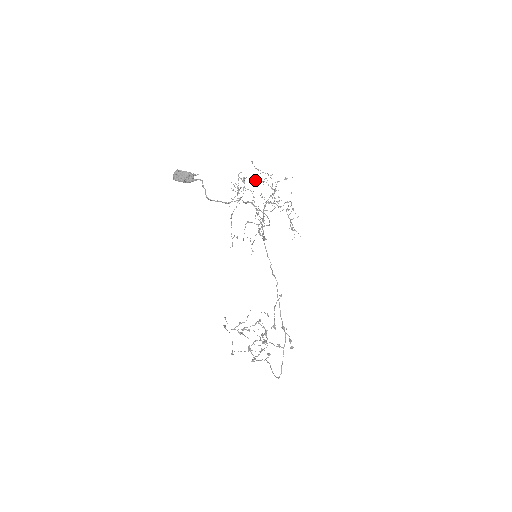
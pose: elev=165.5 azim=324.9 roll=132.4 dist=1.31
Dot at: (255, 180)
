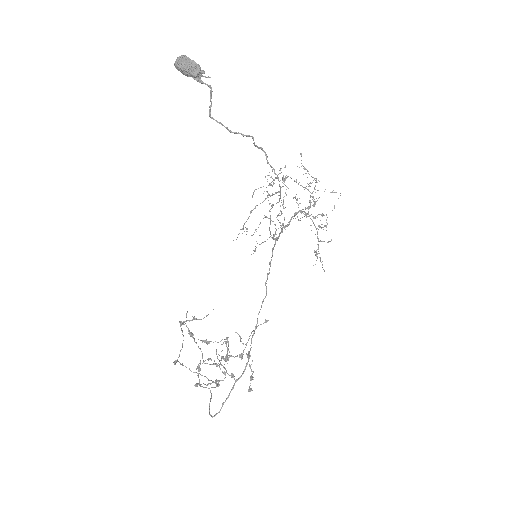
Dot at: (298, 183)
